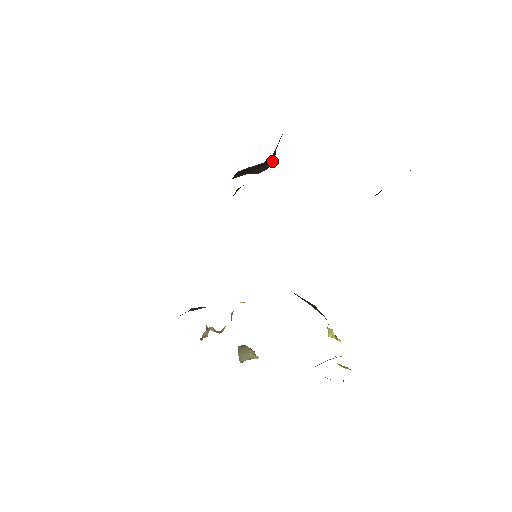
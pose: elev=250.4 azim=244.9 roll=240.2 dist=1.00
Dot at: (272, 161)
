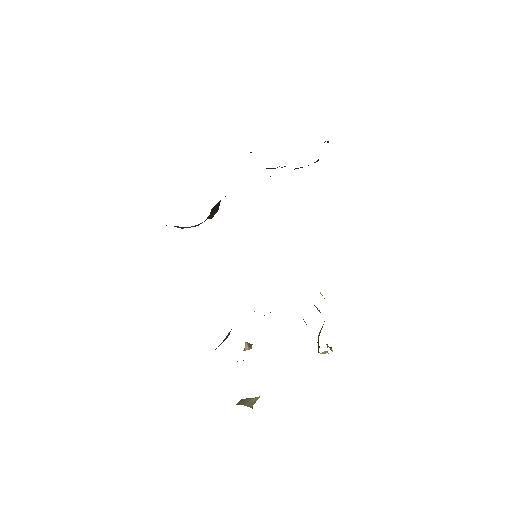
Dot at: occluded
